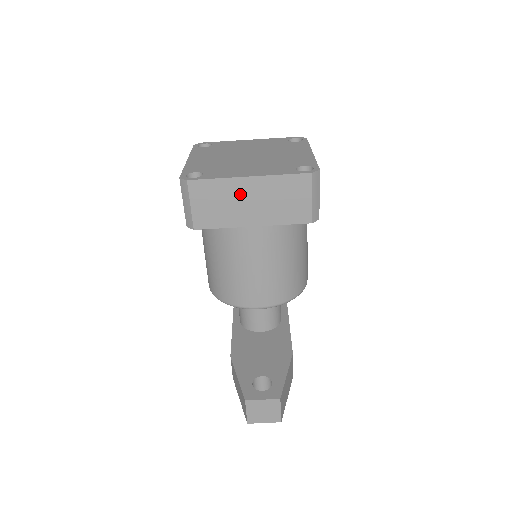
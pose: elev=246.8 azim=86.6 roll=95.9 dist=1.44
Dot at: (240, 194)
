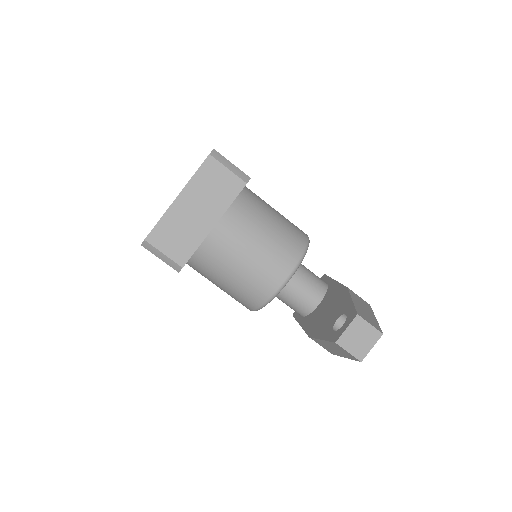
Dot at: (184, 214)
